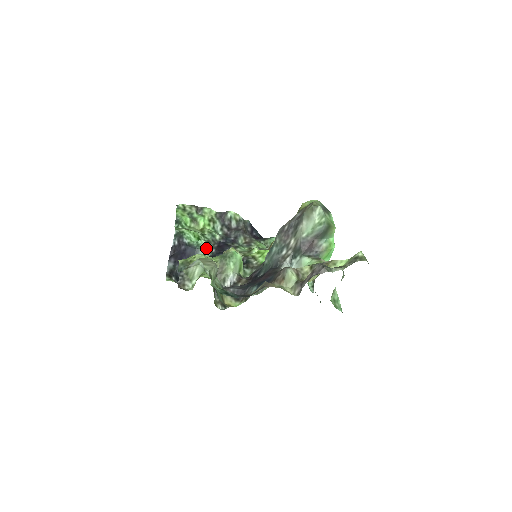
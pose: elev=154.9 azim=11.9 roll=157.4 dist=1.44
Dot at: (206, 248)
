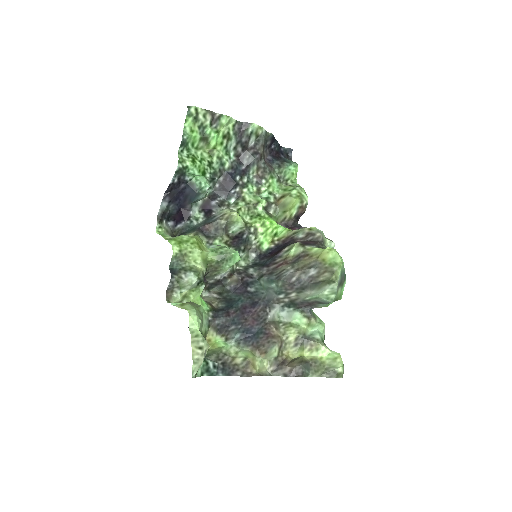
Dot at: occluded
